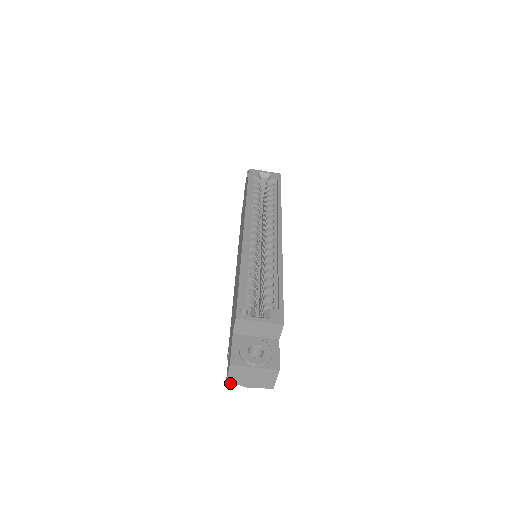
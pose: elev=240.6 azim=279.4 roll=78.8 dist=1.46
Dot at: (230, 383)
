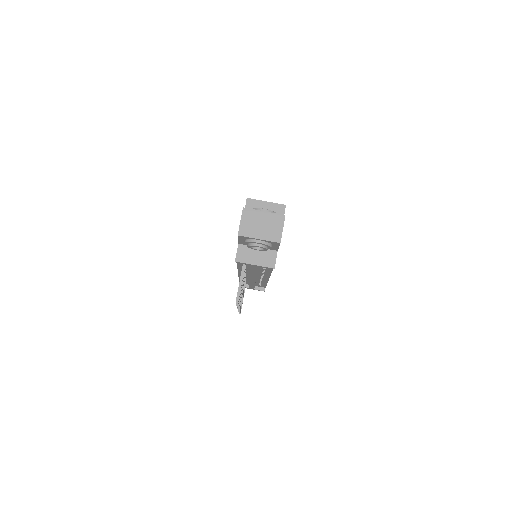
Dot at: (241, 235)
